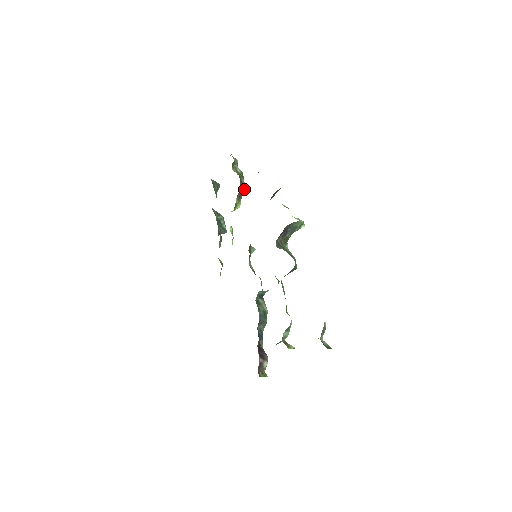
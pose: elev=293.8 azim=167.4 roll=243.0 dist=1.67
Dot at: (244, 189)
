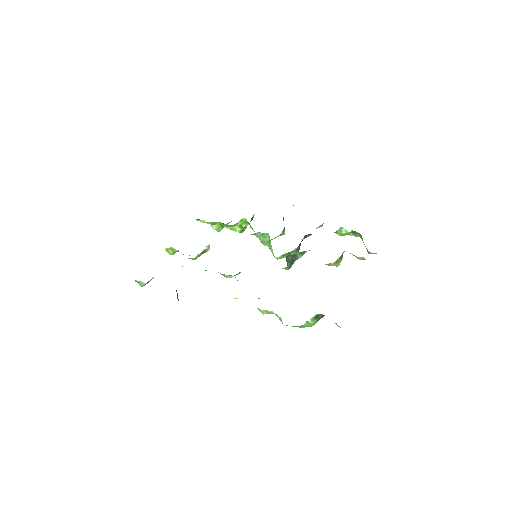
Dot at: occluded
